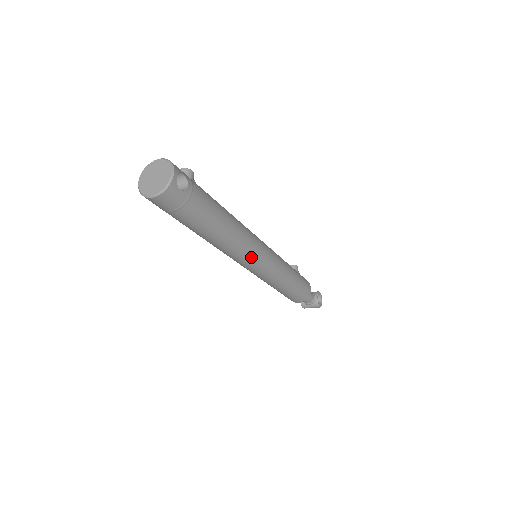
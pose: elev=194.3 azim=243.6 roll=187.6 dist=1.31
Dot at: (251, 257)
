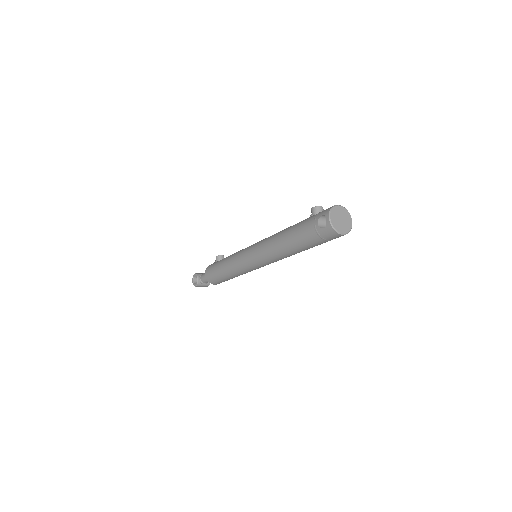
Dot at: occluded
